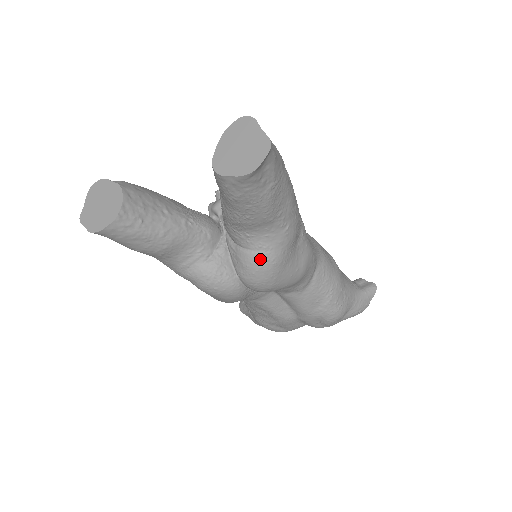
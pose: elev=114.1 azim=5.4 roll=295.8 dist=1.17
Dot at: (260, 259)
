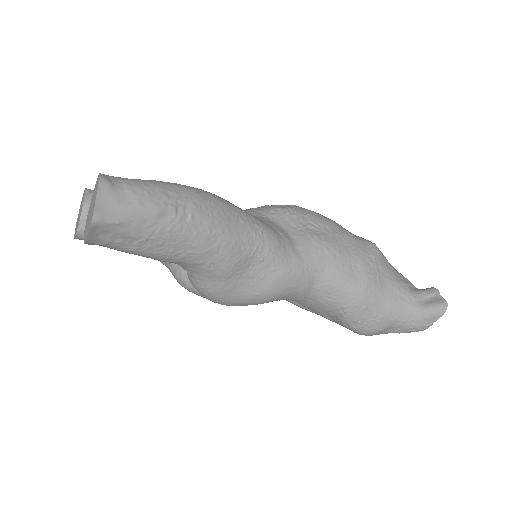
Dot at: (196, 285)
